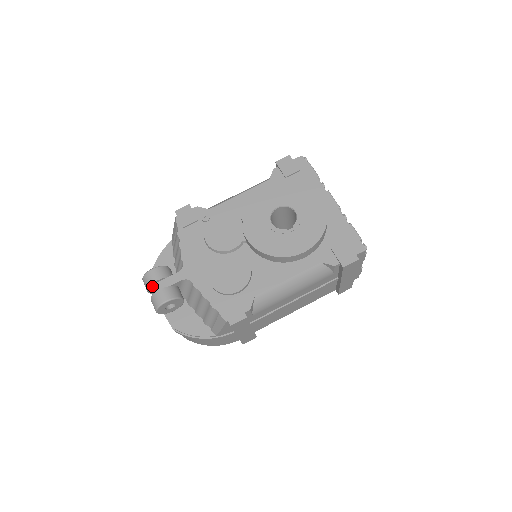
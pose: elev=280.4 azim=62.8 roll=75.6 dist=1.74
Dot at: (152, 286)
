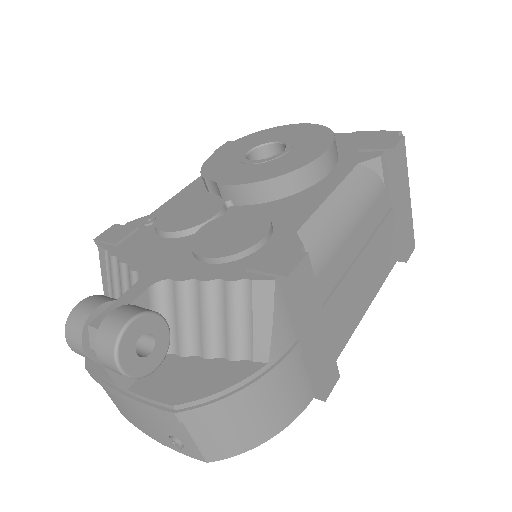
Dot at: (89, 325)
